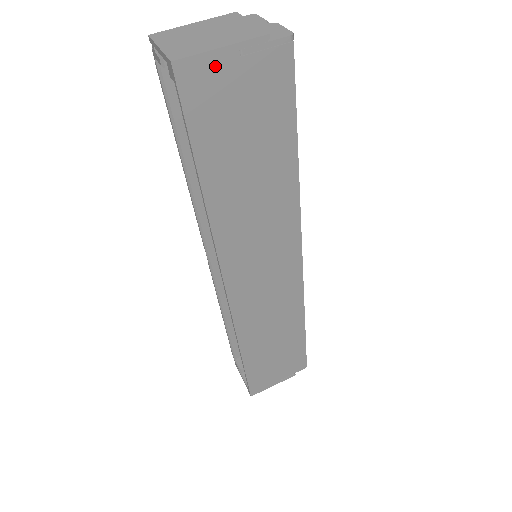
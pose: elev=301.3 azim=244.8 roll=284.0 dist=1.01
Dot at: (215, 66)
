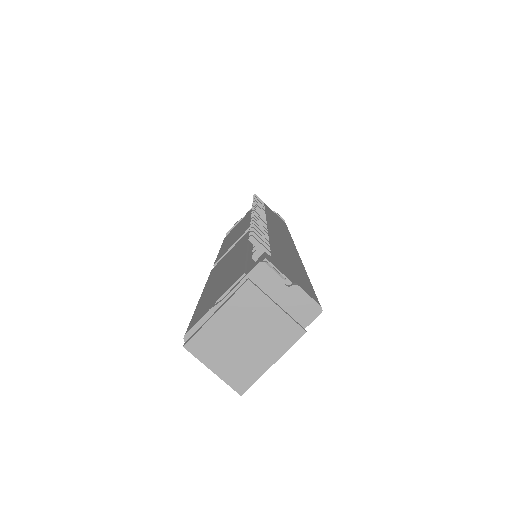
Dot at: occluded
